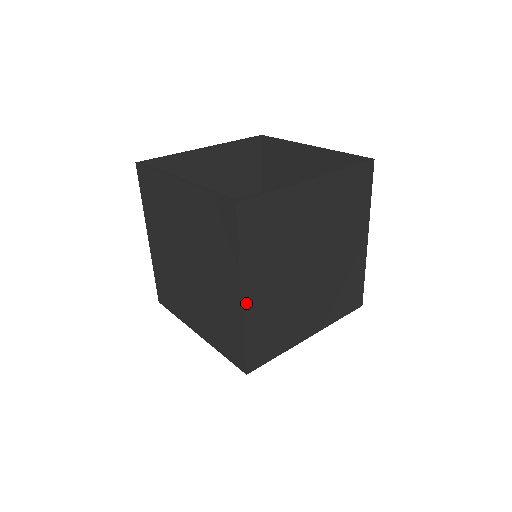
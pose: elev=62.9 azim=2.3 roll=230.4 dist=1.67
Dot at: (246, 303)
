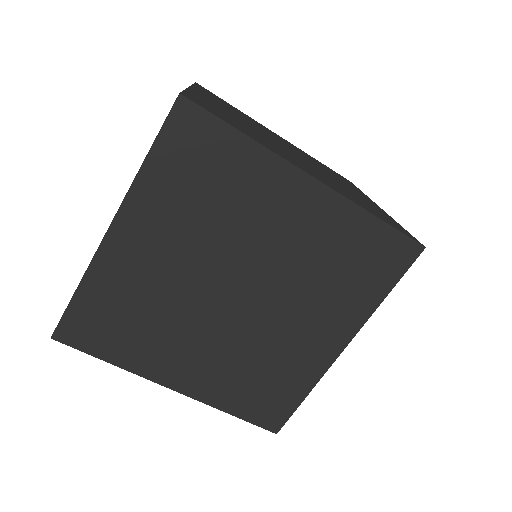
Dot at: (185, 389)
